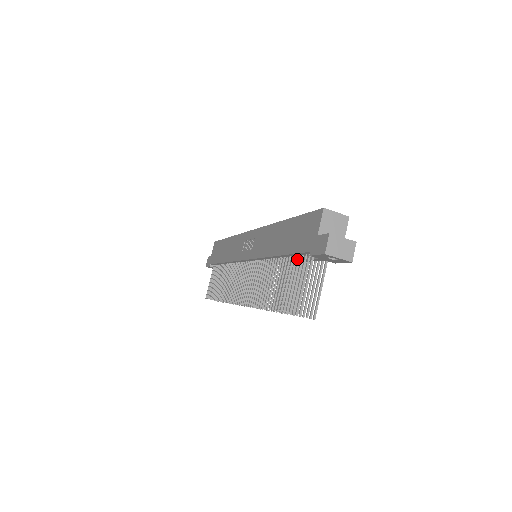
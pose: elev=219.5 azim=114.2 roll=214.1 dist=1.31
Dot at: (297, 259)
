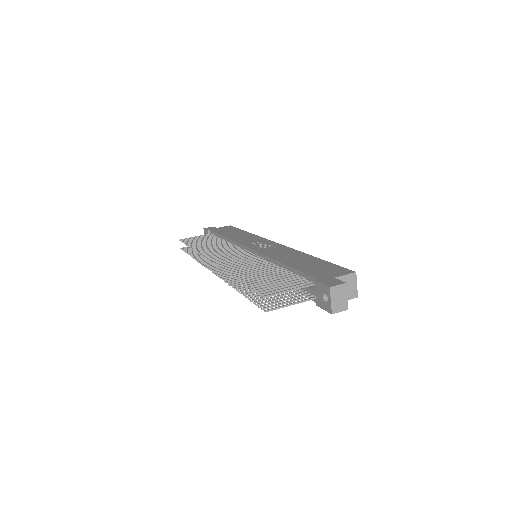
Dot at: (298, 276)
